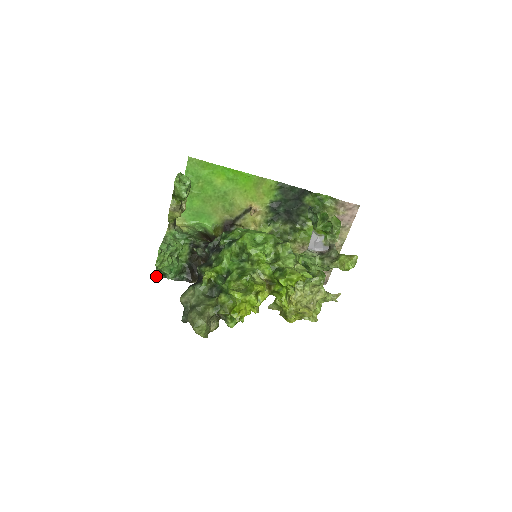
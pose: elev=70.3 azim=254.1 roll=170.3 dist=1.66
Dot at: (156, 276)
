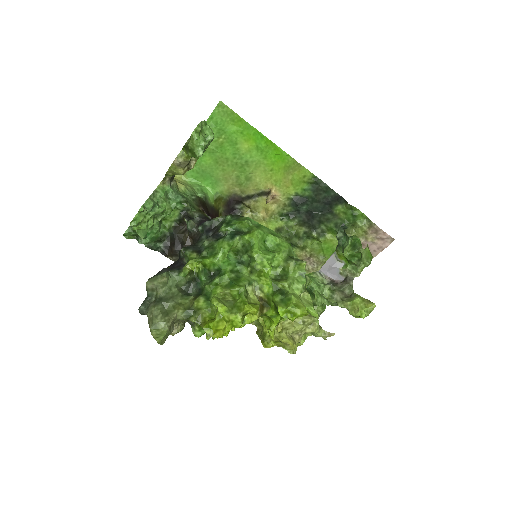
Dot at: (126, 234)
